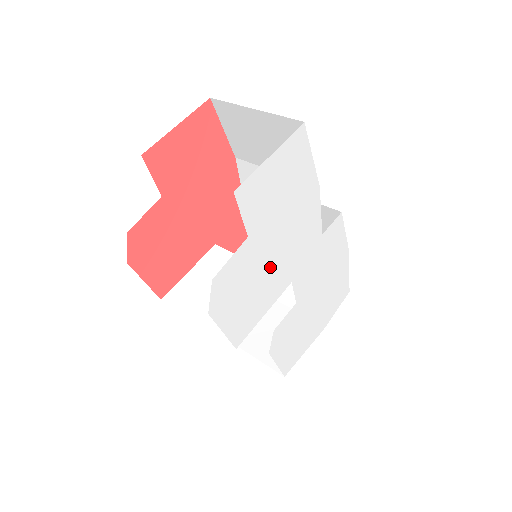
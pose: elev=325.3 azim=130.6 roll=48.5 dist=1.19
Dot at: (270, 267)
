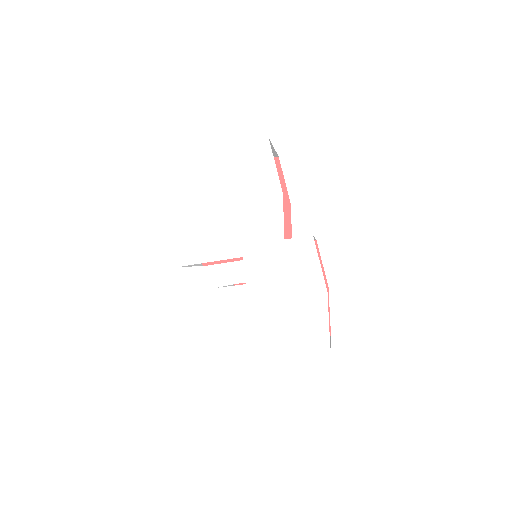
Dot at: (223, 224)
